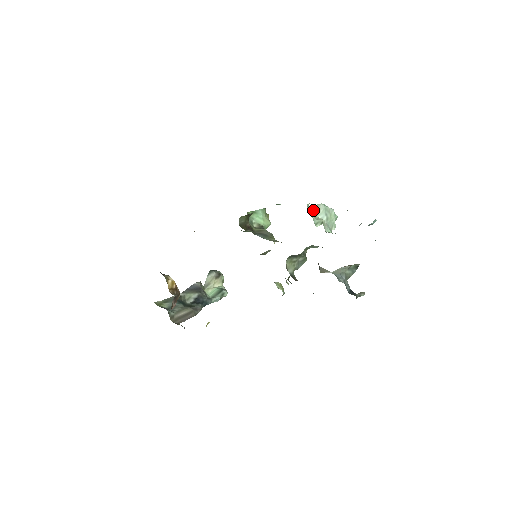
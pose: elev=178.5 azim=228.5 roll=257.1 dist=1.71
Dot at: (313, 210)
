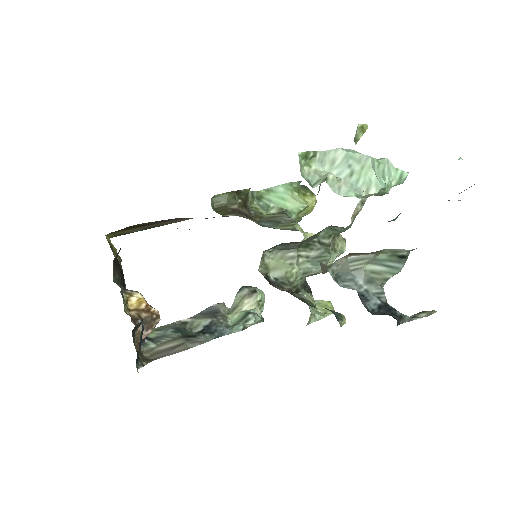
Dot at: (310, 160)
